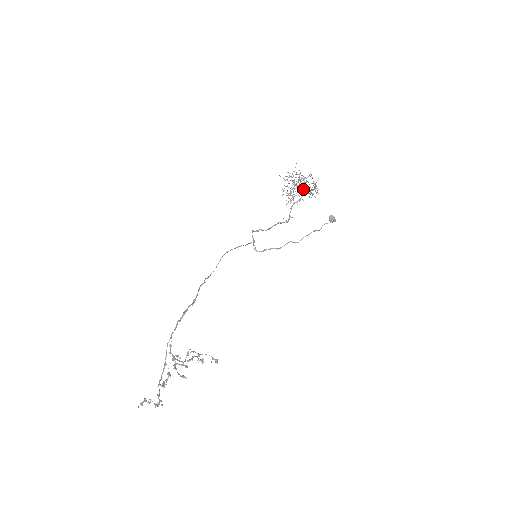
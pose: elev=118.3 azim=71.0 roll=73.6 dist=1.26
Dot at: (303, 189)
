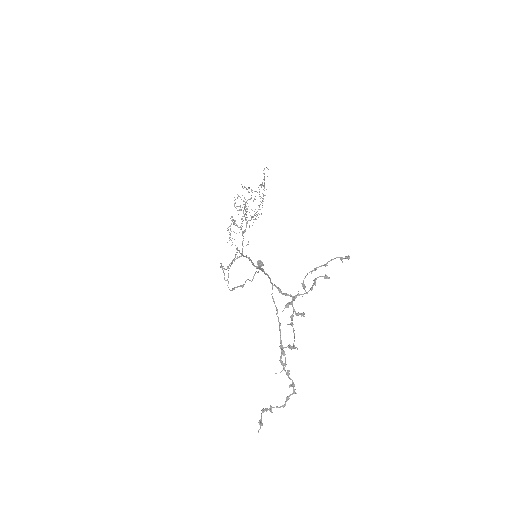
Dot at: occluded
